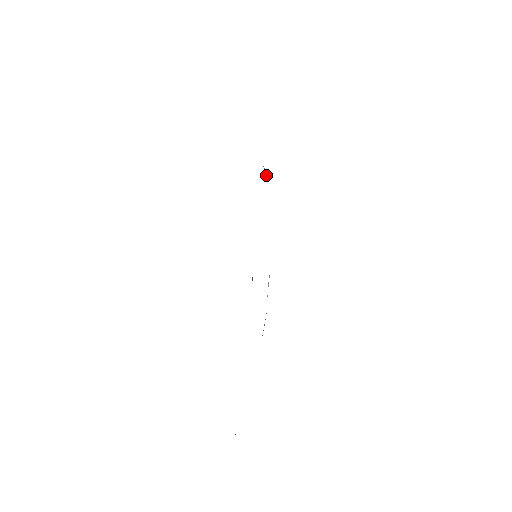
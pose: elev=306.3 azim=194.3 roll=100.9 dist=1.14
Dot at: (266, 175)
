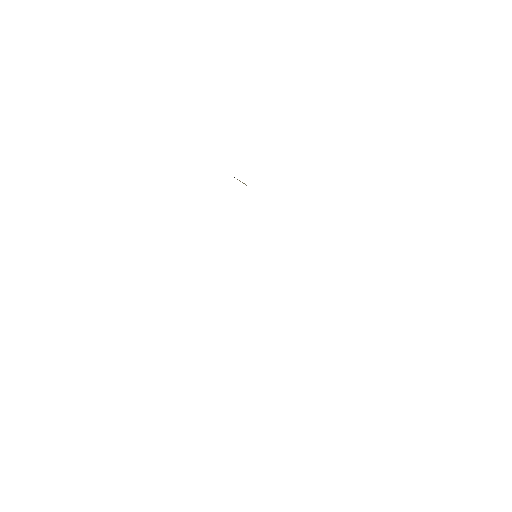
Dot at: (246, 185)
